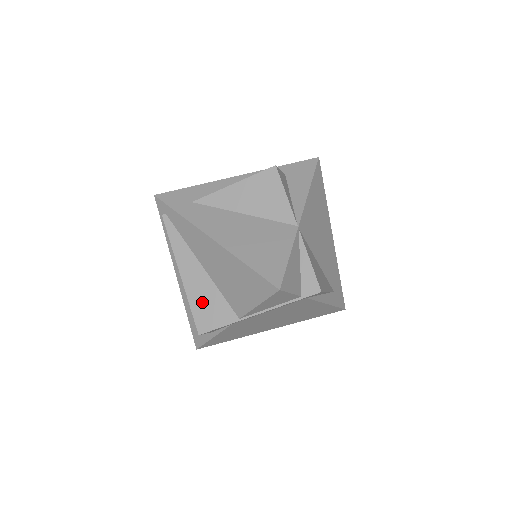
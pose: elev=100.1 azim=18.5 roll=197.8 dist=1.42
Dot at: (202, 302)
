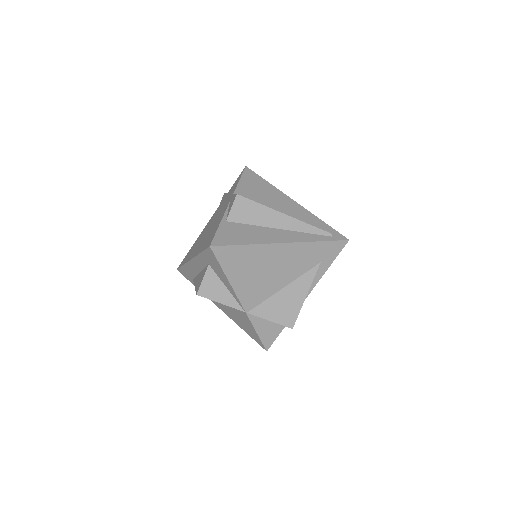
Dot at: occluded
